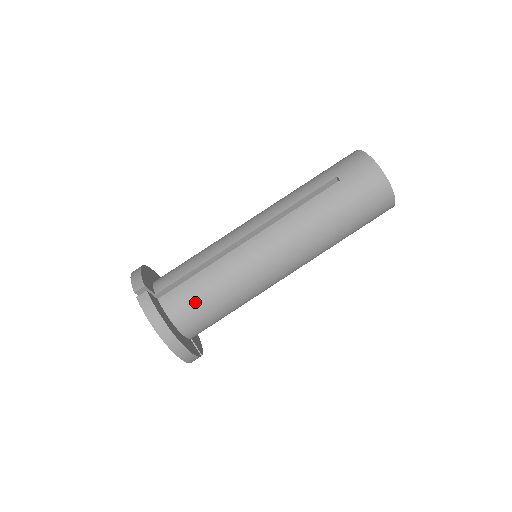
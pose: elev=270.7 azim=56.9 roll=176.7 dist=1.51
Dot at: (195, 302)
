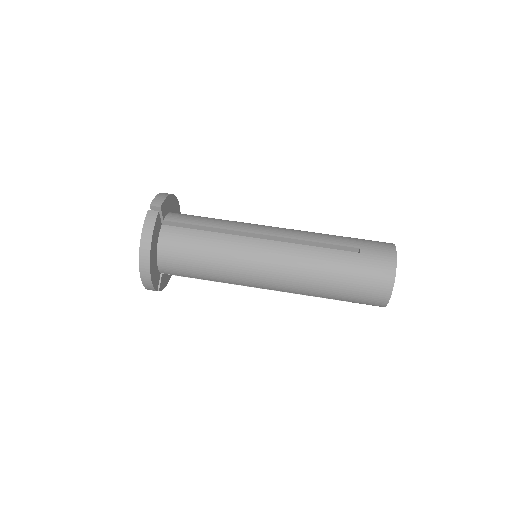
Dot at: (184, 248)
